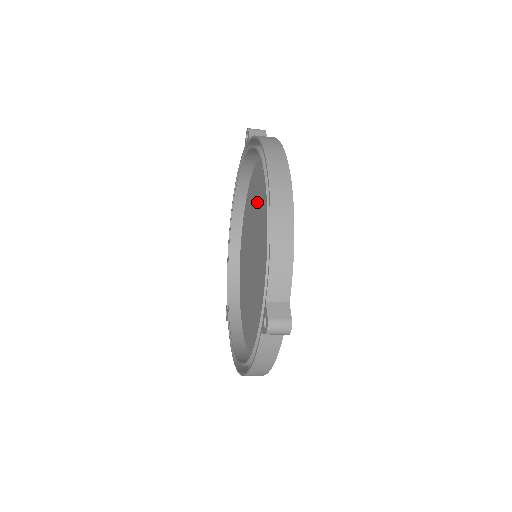
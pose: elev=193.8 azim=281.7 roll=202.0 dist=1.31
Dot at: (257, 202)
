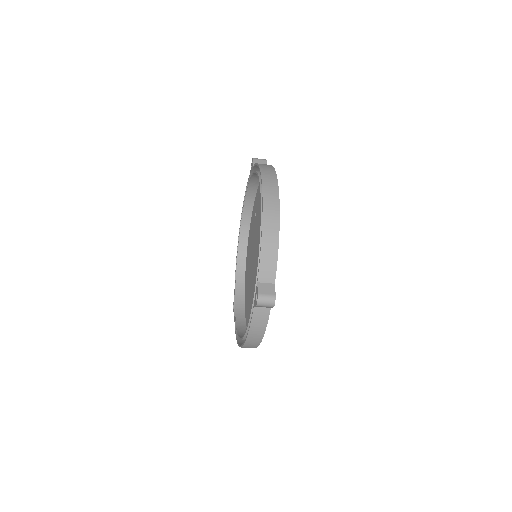
Dot at: (258, 215)
